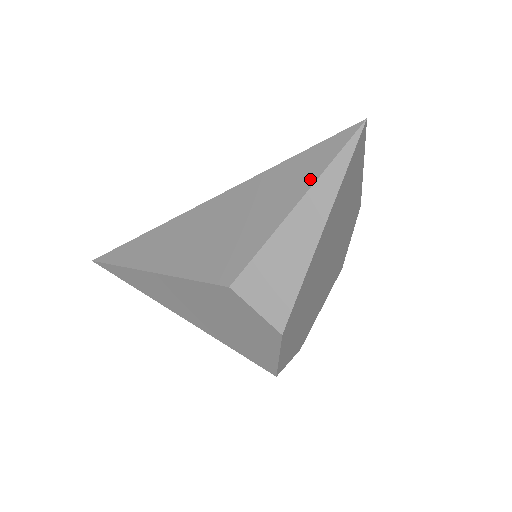
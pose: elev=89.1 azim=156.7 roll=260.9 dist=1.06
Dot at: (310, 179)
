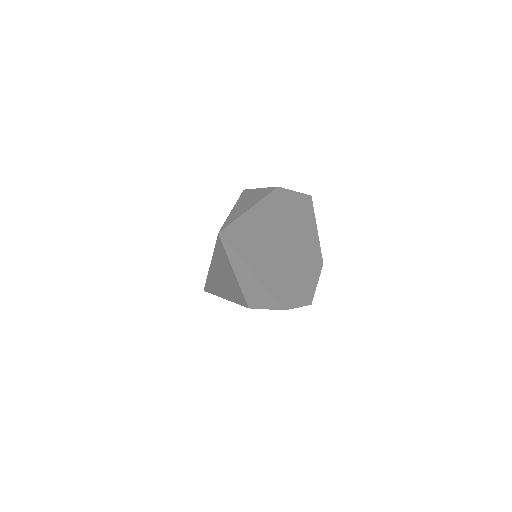
Dot at: (228, 261)
